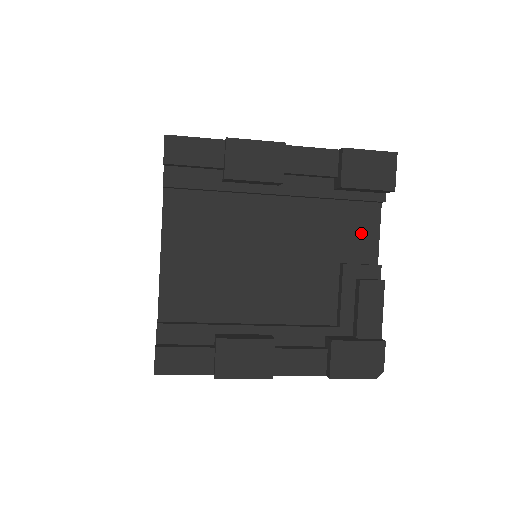
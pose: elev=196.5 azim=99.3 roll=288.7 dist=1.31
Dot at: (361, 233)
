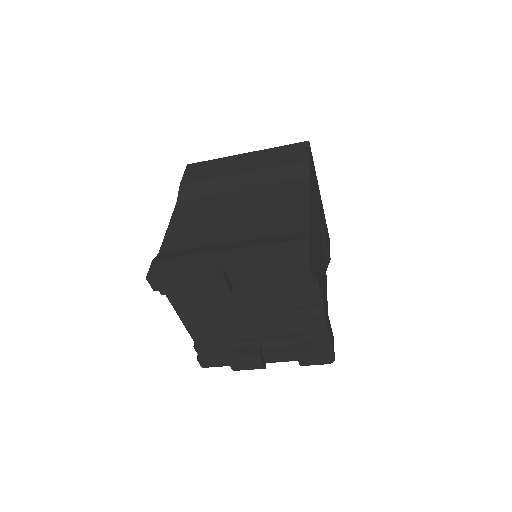
Dot at: (305, 290)
